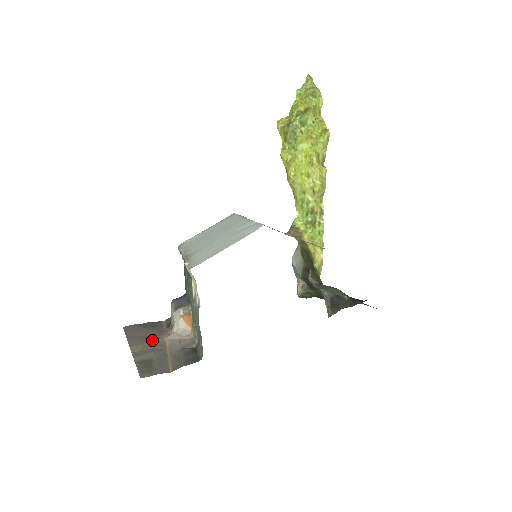
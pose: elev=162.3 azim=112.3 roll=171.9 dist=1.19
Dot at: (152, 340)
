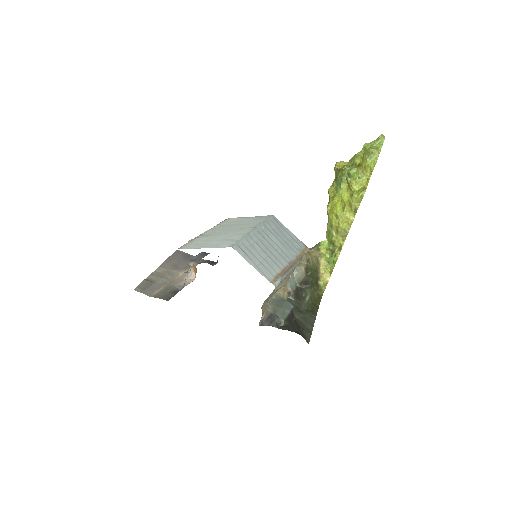
Dot at: (174, 269)
